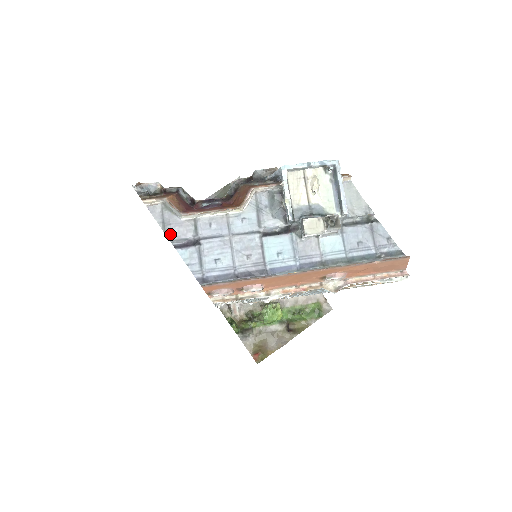
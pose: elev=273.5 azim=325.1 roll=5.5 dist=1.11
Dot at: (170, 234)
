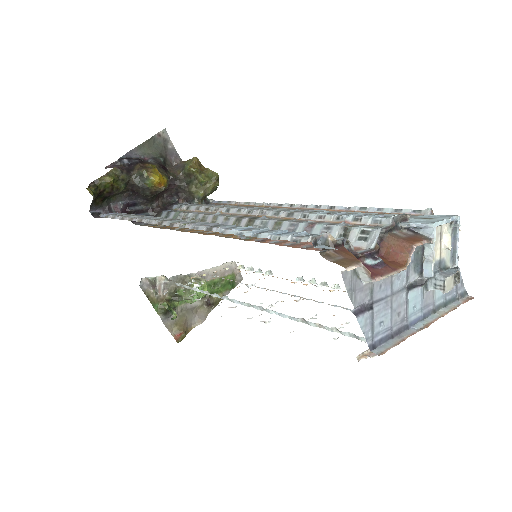
Dot at: (355, 302)
